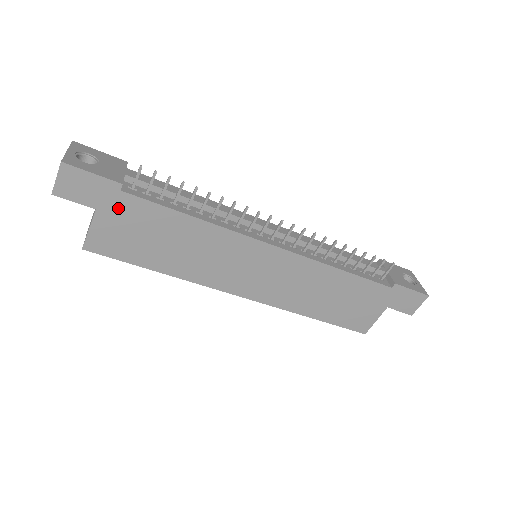
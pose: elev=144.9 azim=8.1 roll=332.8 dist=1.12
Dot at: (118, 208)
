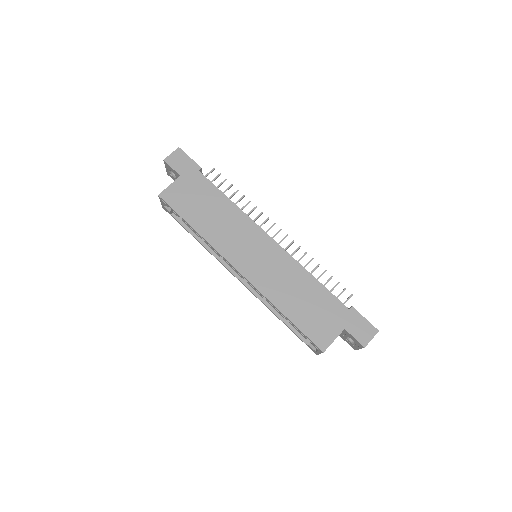
Dot at: (192, 180)
